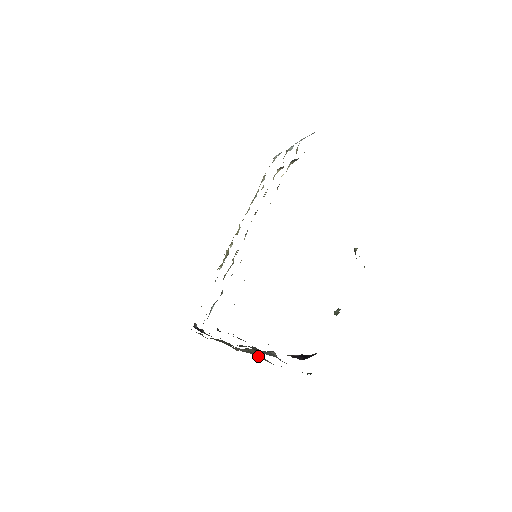
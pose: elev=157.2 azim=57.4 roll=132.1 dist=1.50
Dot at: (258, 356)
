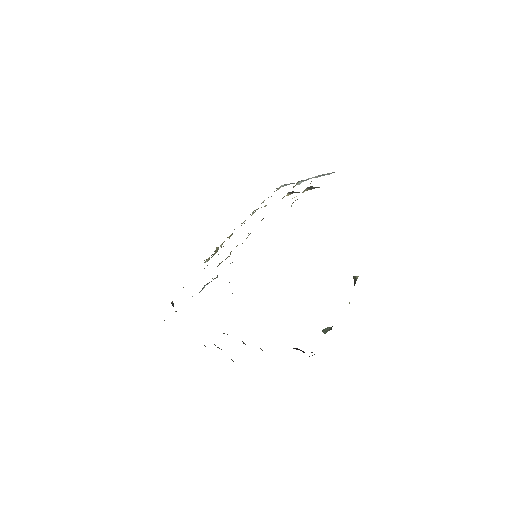
Dot at: occluded
